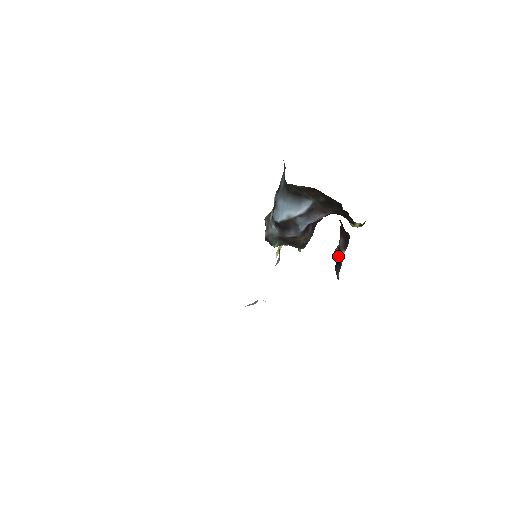
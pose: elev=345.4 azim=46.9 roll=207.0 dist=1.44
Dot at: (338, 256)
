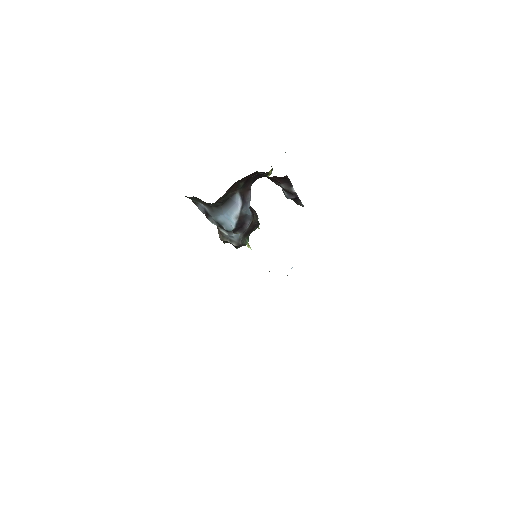
Dot at: (291, 195)
